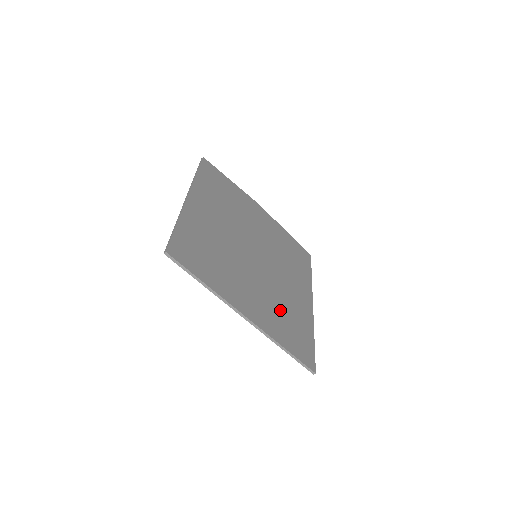
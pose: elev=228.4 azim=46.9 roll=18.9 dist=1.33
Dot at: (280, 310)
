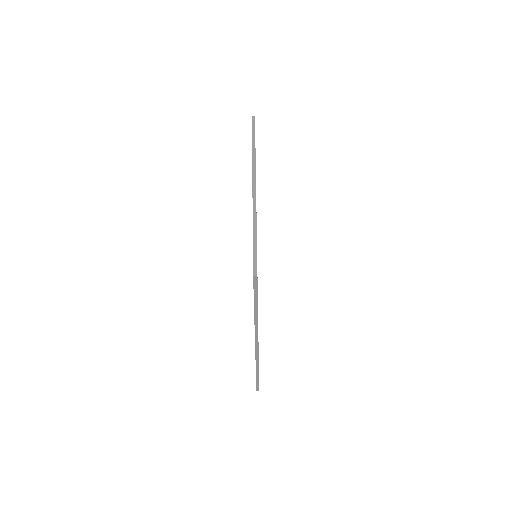
Dot at: occluded
